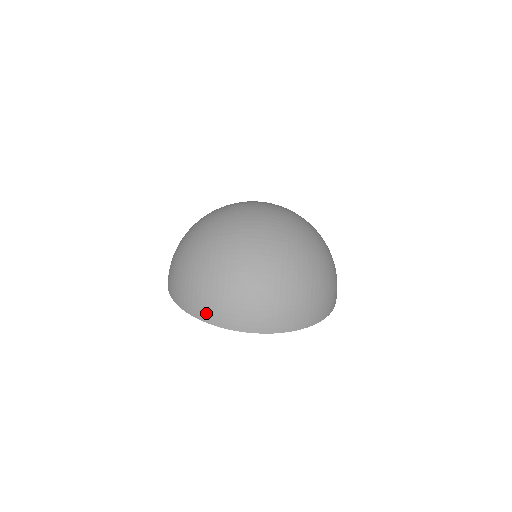
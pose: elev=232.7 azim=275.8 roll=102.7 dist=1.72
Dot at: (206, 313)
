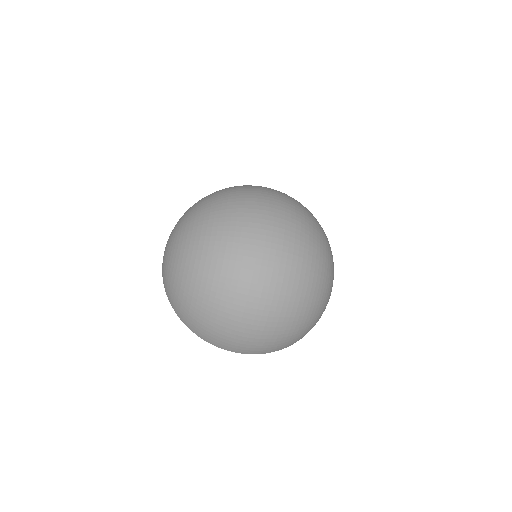
Dot at: (195, 330)
